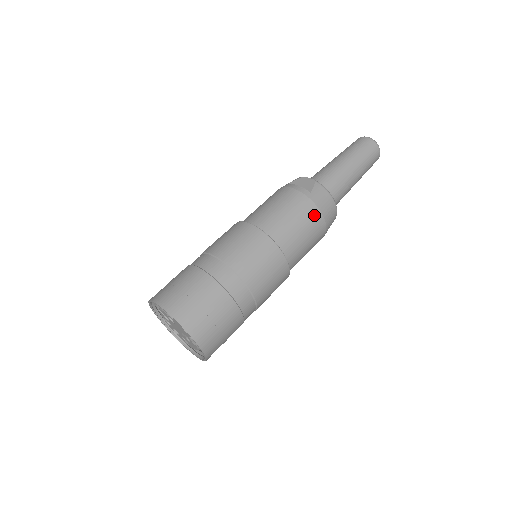
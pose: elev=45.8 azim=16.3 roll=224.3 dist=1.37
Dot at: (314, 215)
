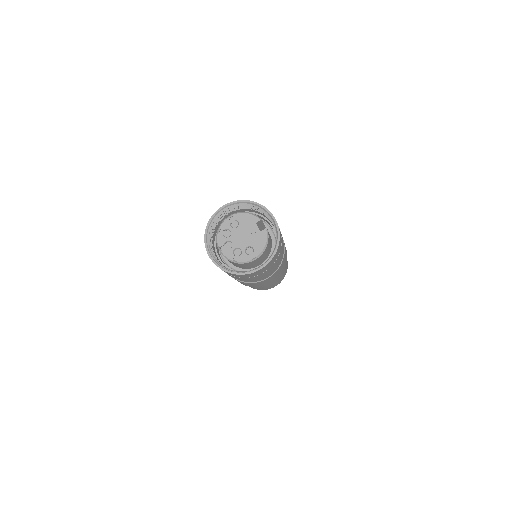
Dot at: occluded
